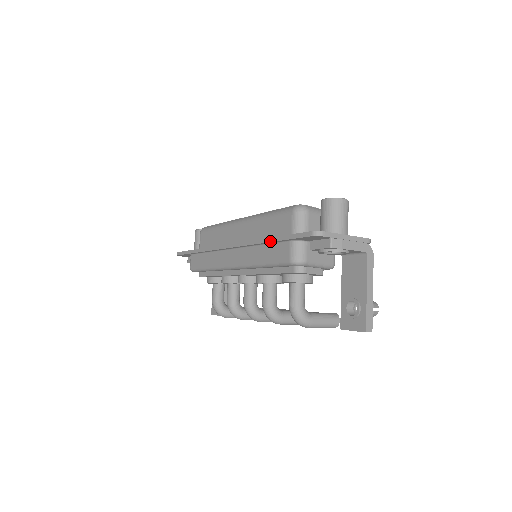
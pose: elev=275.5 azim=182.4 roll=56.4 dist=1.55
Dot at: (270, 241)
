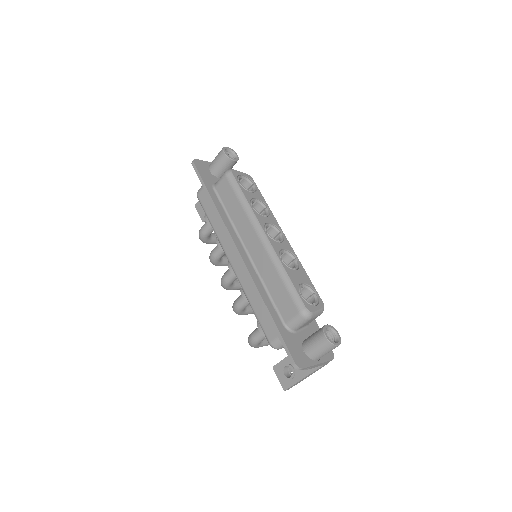
Dot at: (267, 314)
